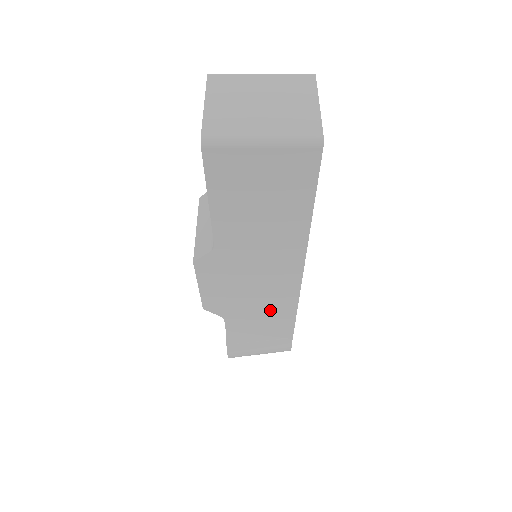
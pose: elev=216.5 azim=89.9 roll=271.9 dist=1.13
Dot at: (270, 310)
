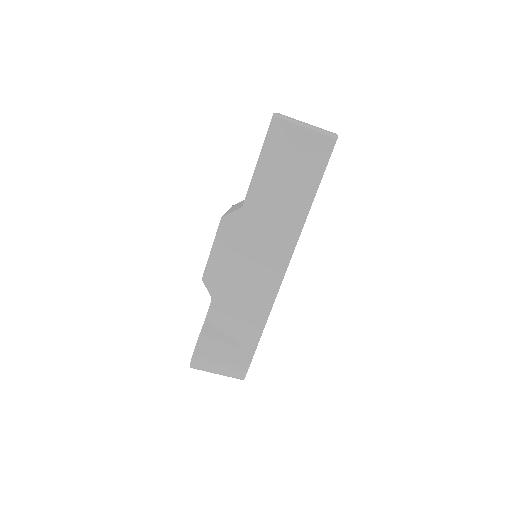
Dot at: (252, 300)
